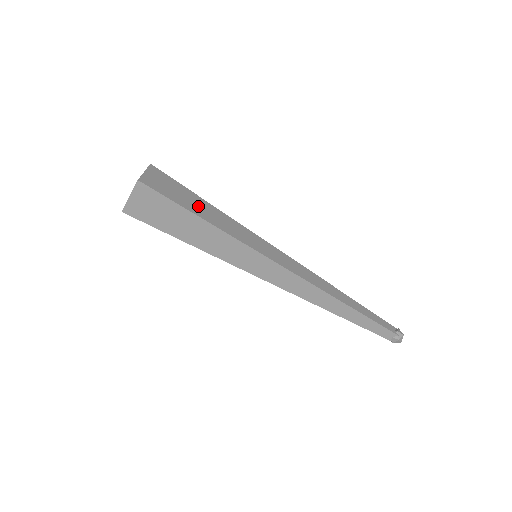
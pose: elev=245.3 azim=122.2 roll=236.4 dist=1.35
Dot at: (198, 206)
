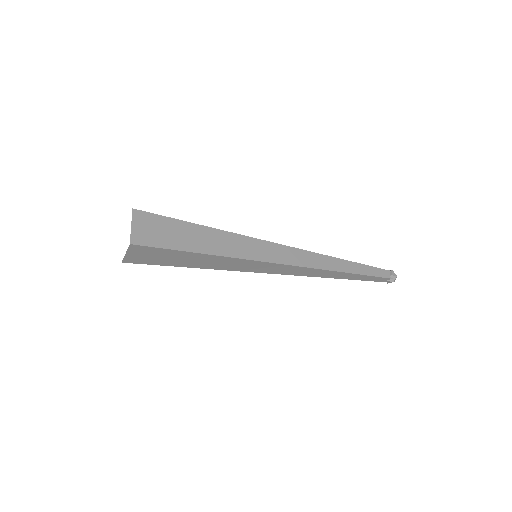
Dot at: (192, 238)
